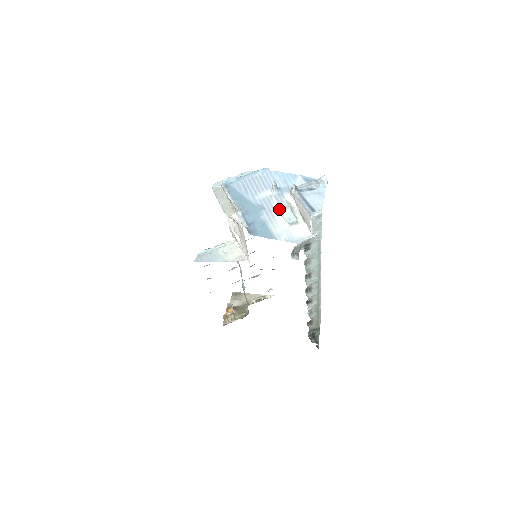
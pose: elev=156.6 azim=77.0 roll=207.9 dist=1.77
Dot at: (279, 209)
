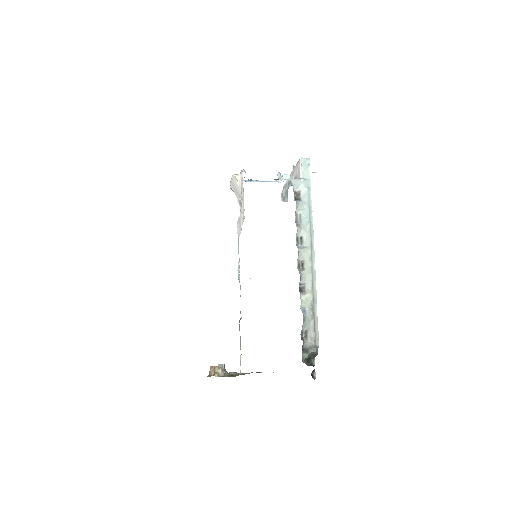
Dot at: occluded
